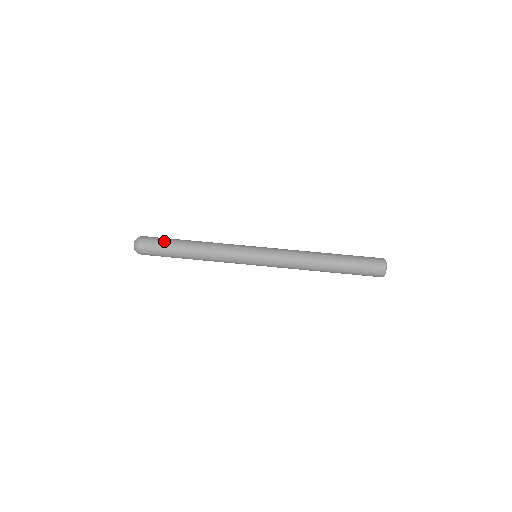
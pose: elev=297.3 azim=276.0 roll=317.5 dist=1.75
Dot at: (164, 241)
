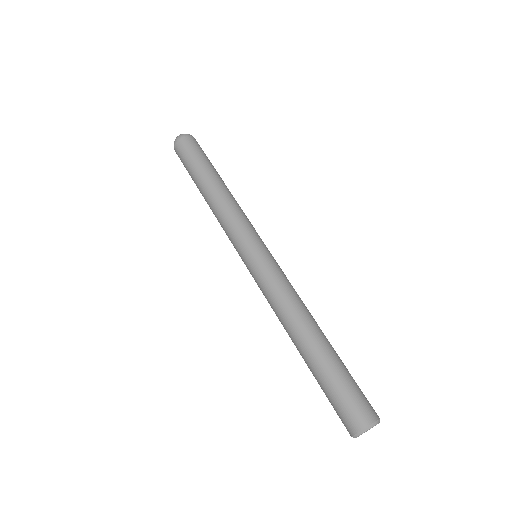
Dot at: (190, 160)
